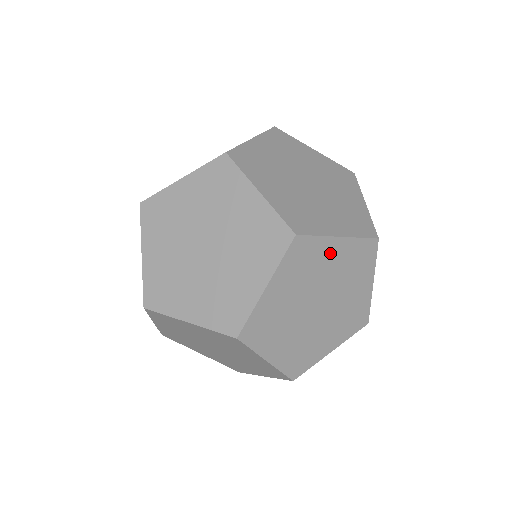
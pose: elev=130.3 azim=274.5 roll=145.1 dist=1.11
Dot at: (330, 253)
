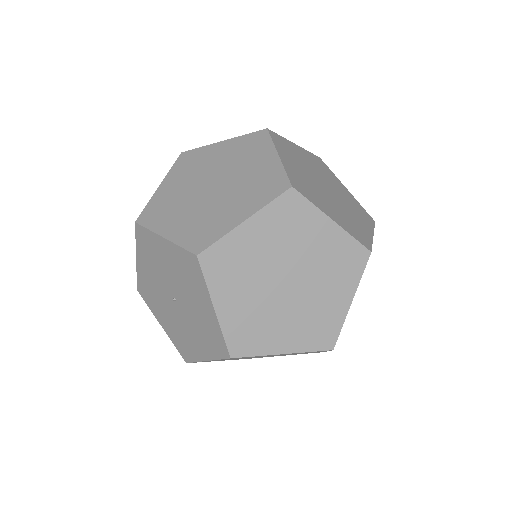
Dot at: (299, 152)
